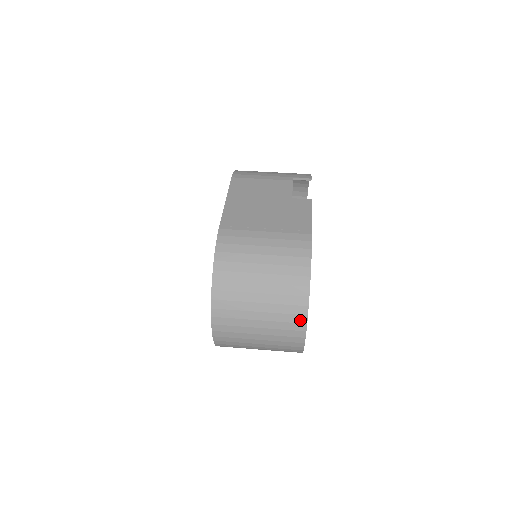
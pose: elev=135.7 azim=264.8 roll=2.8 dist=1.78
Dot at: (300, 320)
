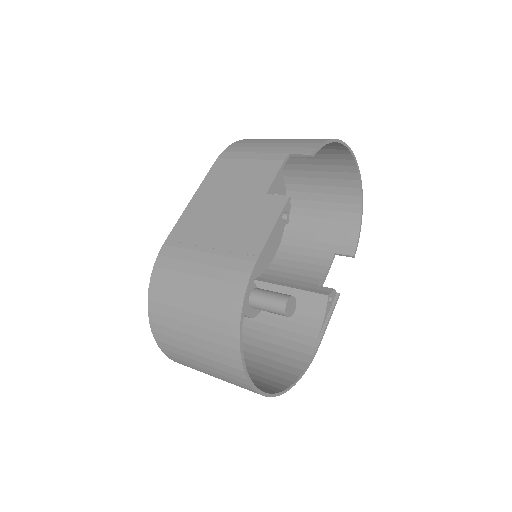
Dot at: (239, 374)
